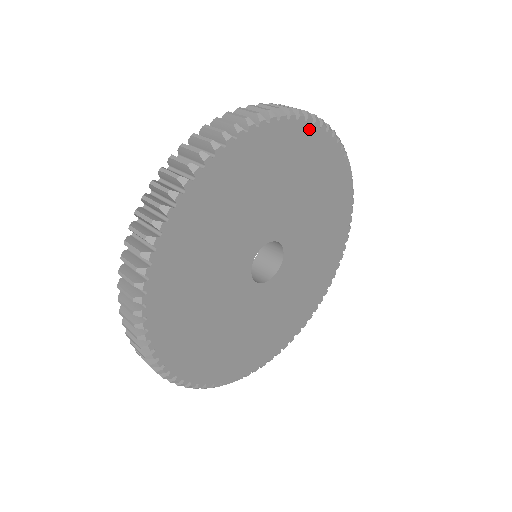
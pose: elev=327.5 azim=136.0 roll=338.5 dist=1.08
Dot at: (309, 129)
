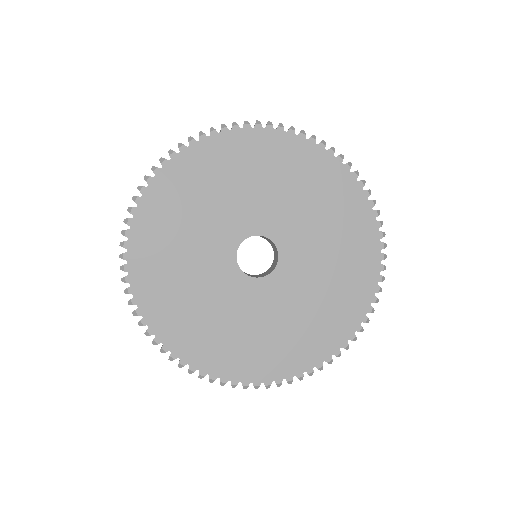
Dot at: (330, 159)
